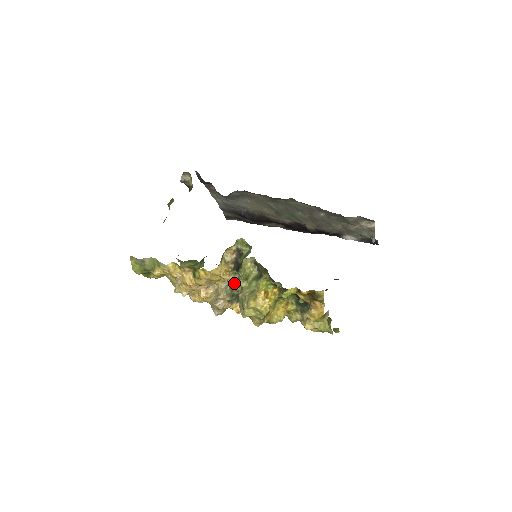
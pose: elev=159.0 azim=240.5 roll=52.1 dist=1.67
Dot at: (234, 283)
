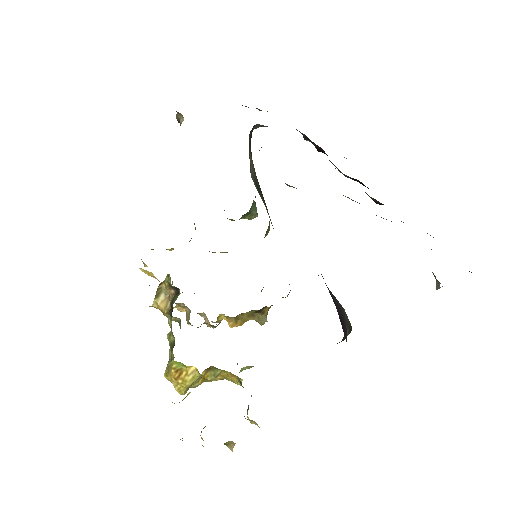
Dot at: (179, 324)
